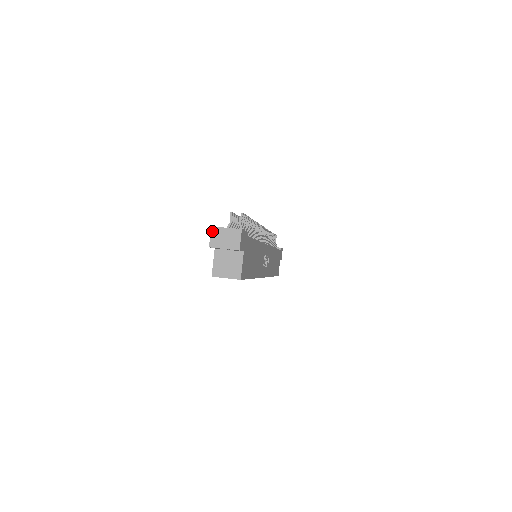
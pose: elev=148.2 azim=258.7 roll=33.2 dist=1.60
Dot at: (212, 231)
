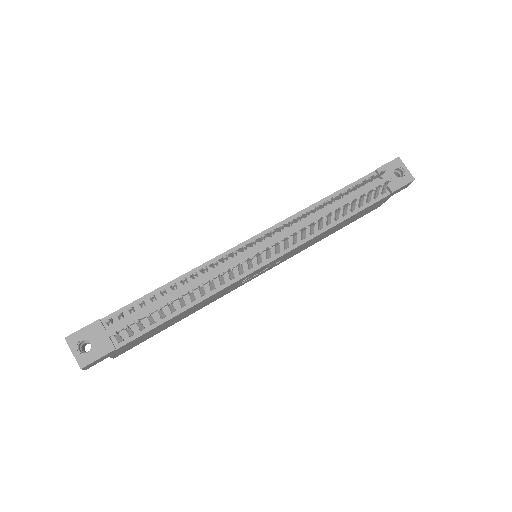
Dot at: (66, 340)
